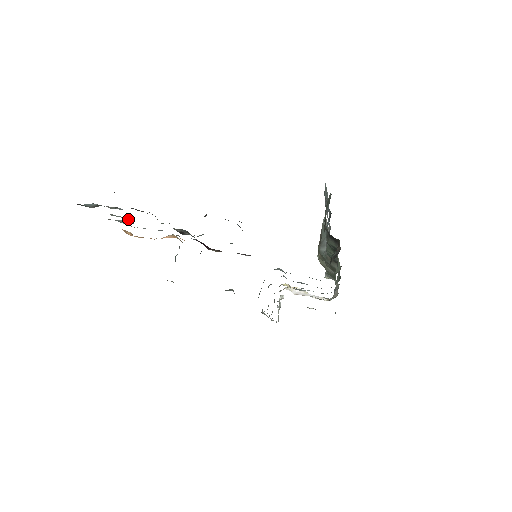
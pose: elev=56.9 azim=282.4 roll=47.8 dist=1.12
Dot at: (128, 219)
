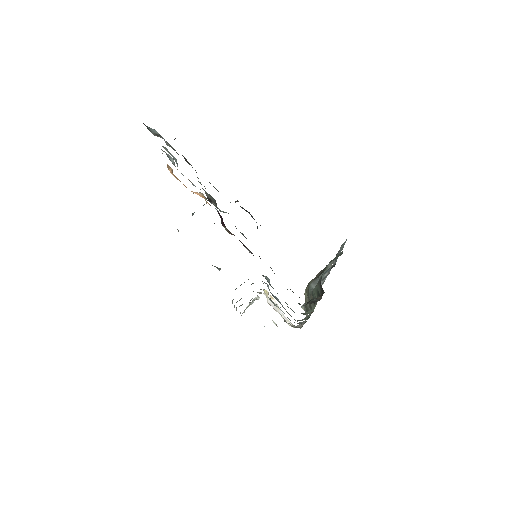
Dot at: (176, 160)
